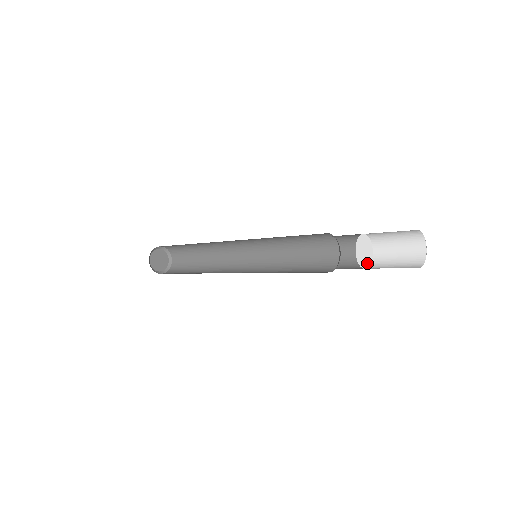
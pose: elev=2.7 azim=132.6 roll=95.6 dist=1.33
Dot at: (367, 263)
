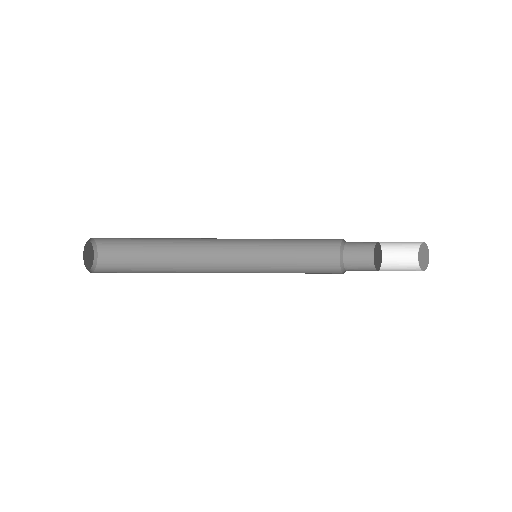
Dot at: (377, 267)
